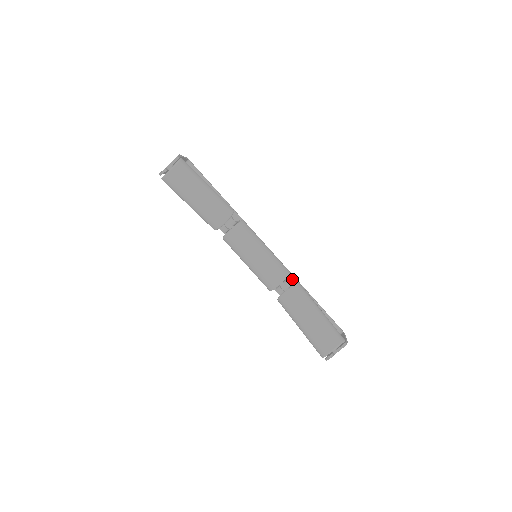
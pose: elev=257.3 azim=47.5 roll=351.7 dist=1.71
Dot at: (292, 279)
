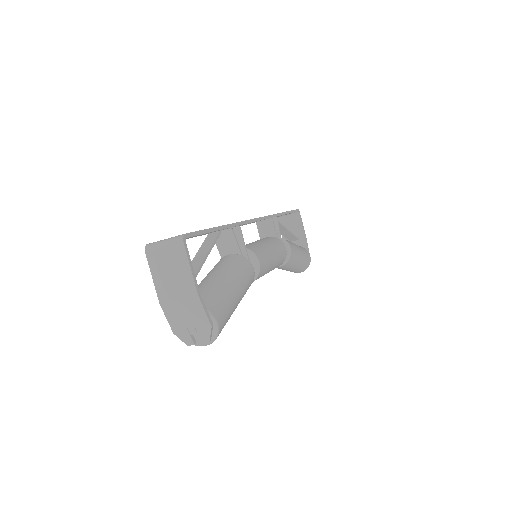
Dot at: occluded
